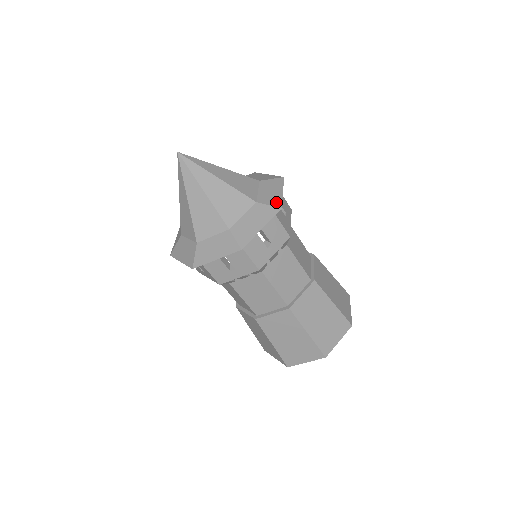
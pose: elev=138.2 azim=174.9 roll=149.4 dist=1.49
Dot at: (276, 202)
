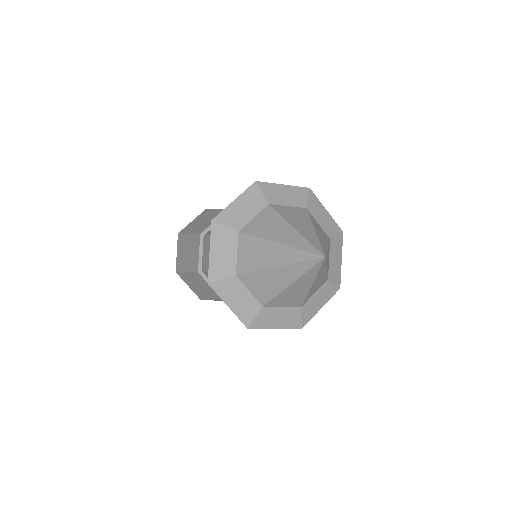
Dot at: (338, 279)
